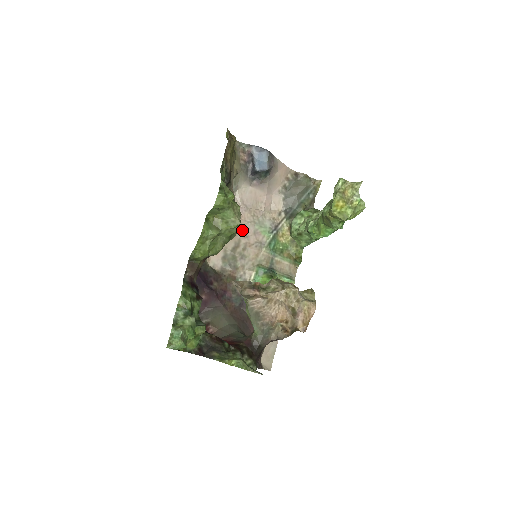
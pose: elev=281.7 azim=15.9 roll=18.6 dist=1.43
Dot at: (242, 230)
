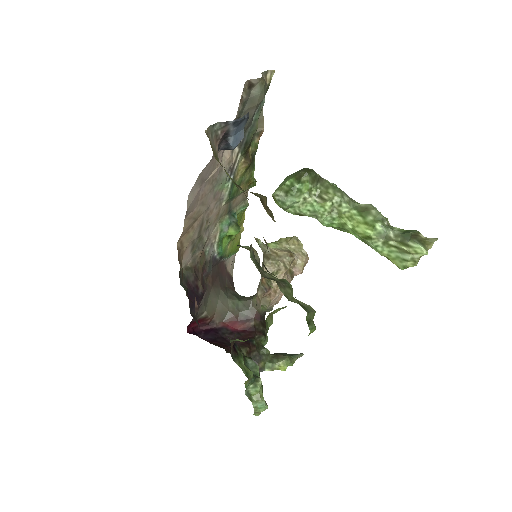
Dot at: (204, 207)
